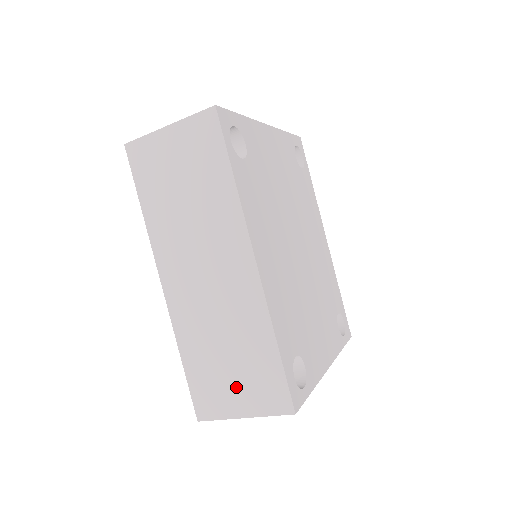
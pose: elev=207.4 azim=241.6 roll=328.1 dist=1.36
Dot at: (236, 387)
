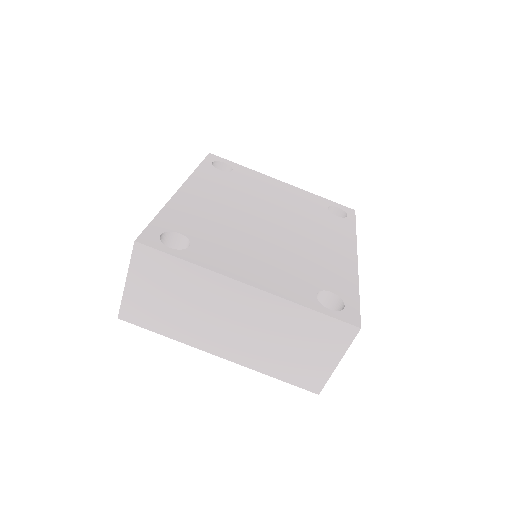
Dot at: occluded
